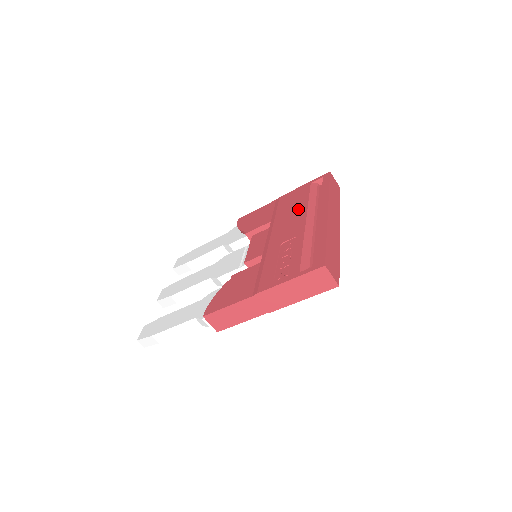
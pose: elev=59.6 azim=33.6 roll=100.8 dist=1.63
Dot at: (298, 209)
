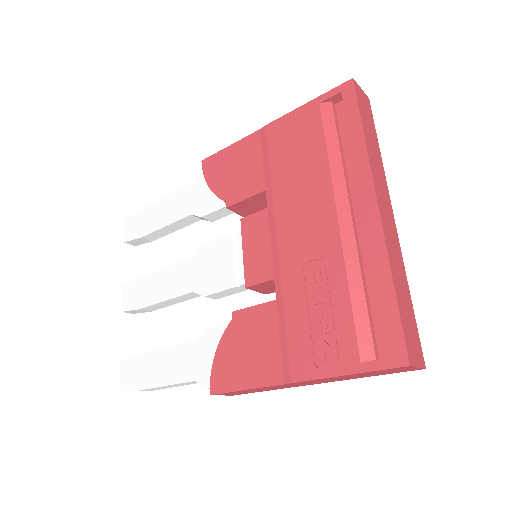
Dot at: (312, 176)
